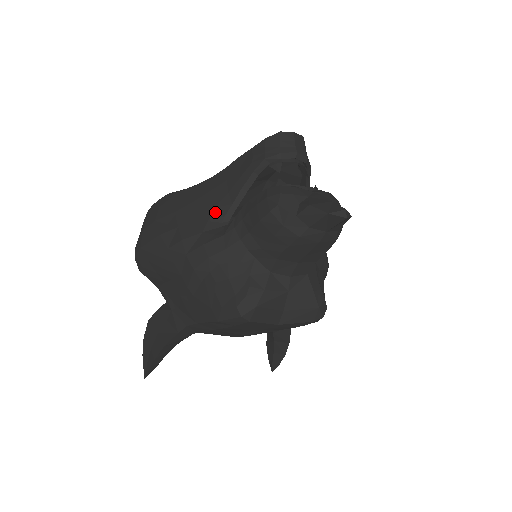
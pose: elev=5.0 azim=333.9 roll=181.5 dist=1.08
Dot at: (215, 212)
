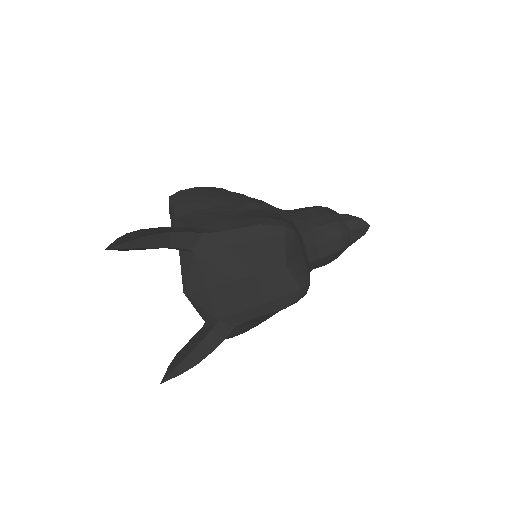
Dot at: occluded
